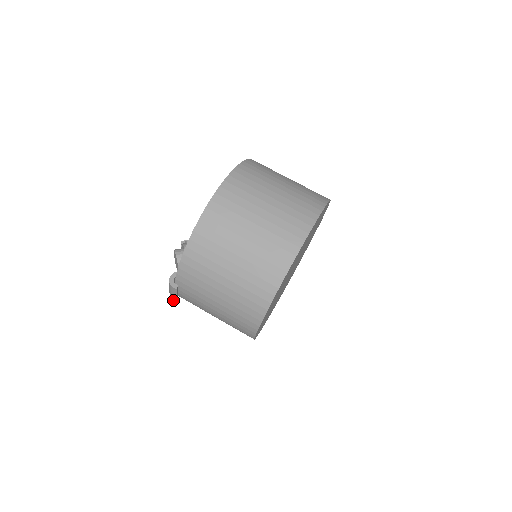
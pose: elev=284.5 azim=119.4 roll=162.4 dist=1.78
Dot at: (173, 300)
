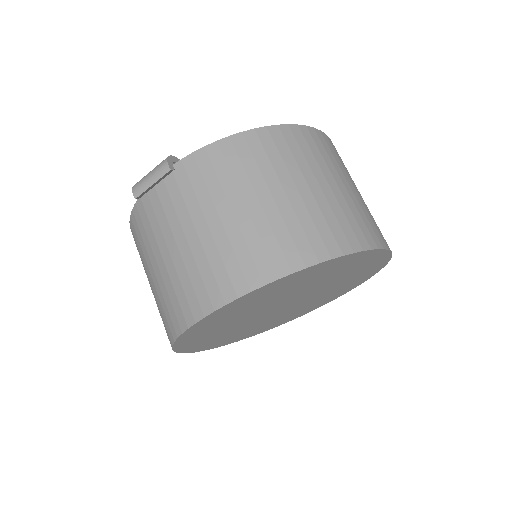
Dot at: (135, 191)
